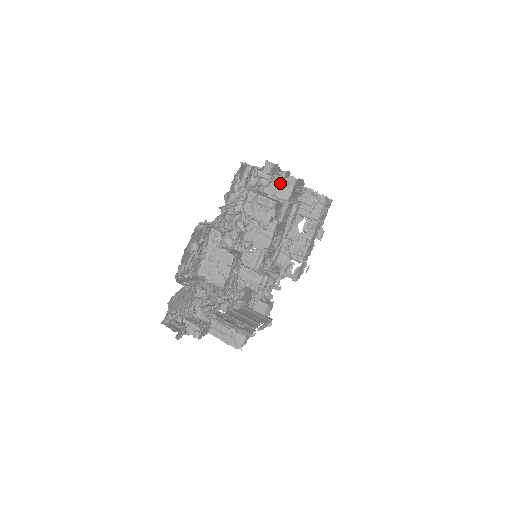
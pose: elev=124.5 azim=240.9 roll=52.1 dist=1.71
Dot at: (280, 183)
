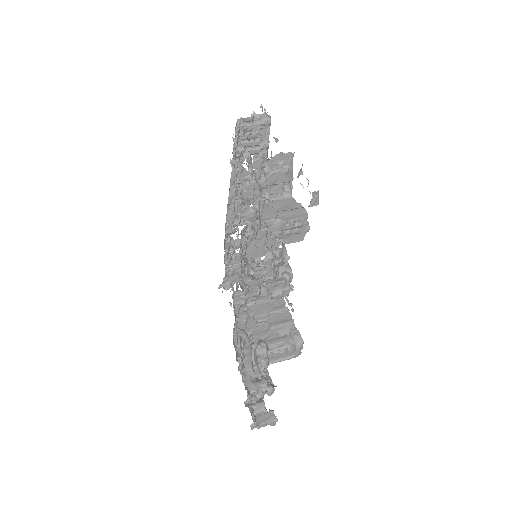
Dot at: (275, 172)
